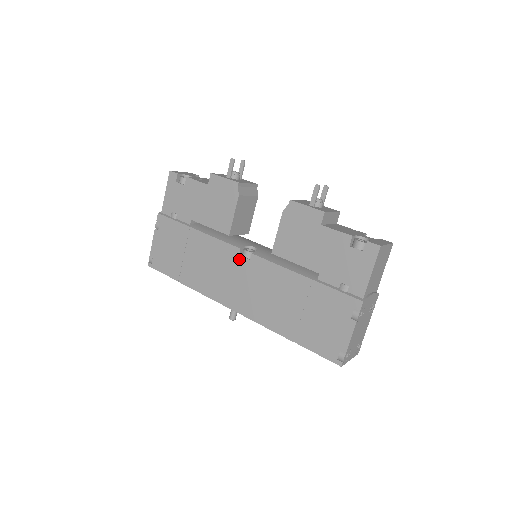
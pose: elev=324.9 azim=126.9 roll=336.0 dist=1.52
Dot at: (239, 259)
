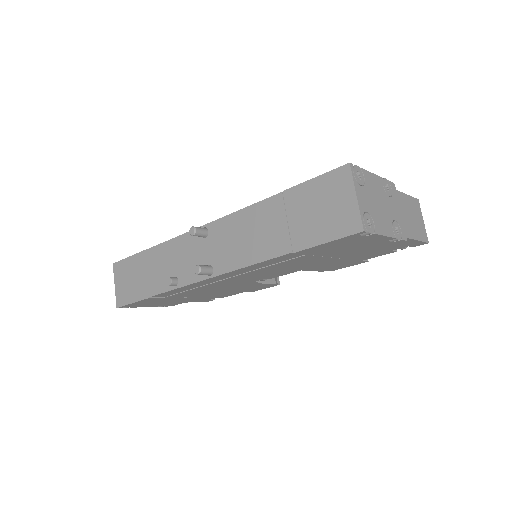
Dot at: occluded
